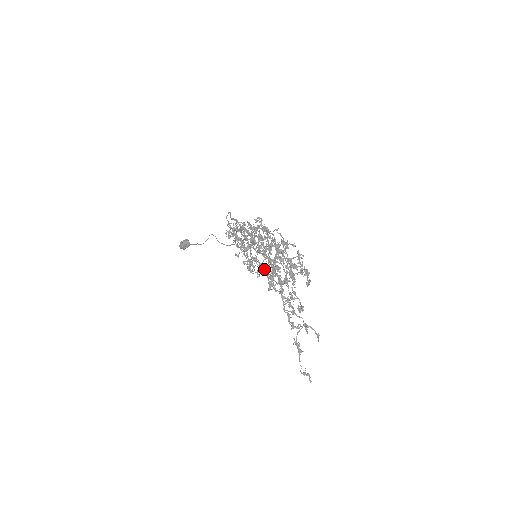
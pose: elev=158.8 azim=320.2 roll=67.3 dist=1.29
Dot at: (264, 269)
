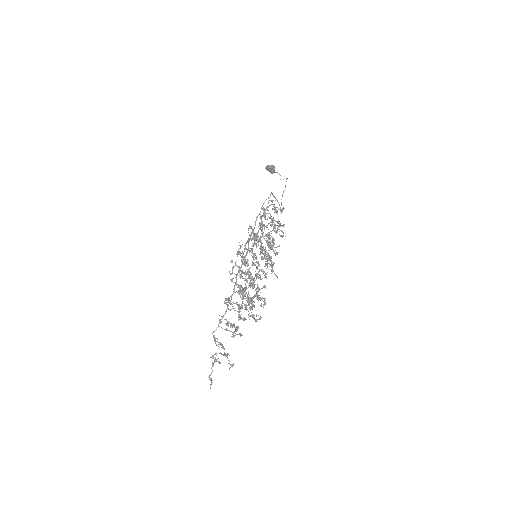
Dot at: occluded
